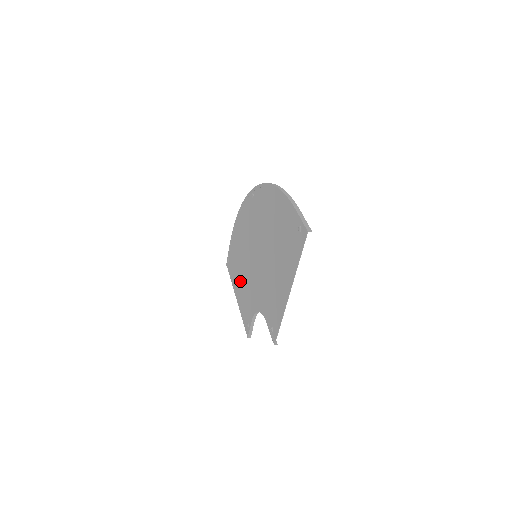
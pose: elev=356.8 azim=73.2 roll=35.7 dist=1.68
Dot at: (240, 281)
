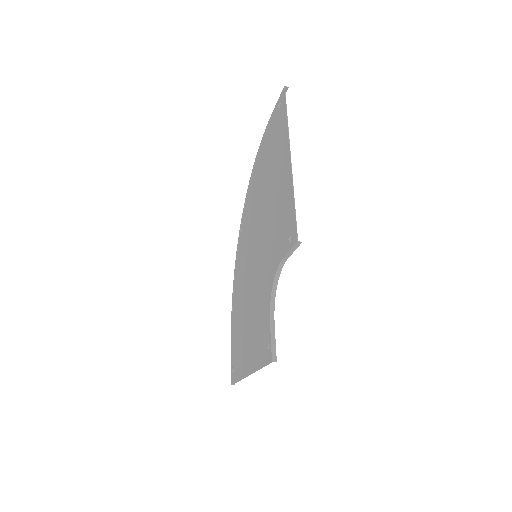
Dot at: (248, 338)
